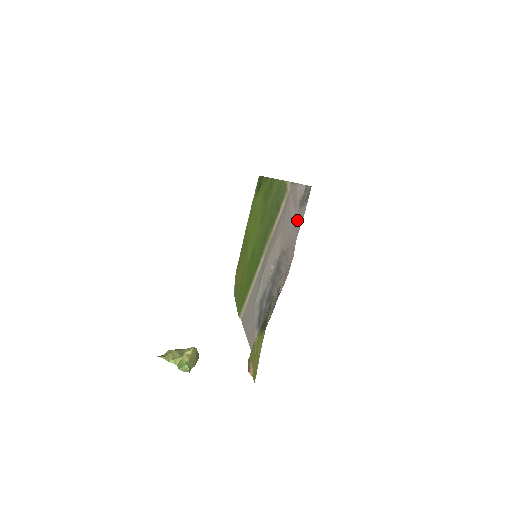
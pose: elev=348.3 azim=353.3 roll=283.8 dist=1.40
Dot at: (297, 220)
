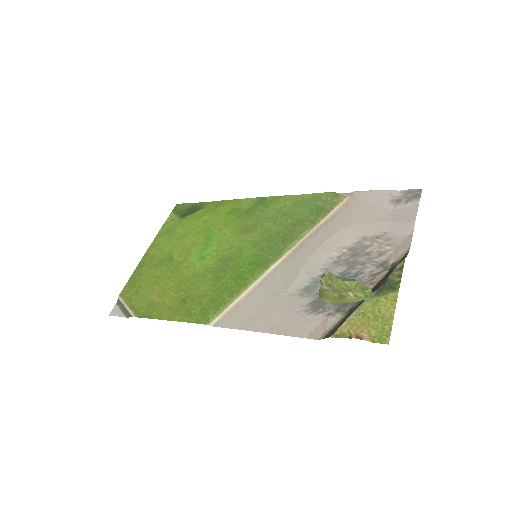
Dot at: (400, 211)
